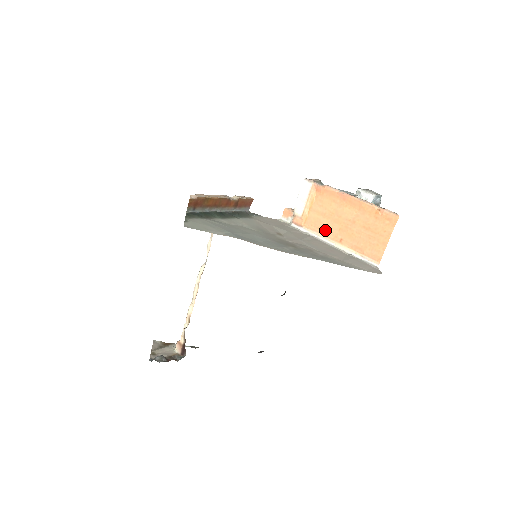
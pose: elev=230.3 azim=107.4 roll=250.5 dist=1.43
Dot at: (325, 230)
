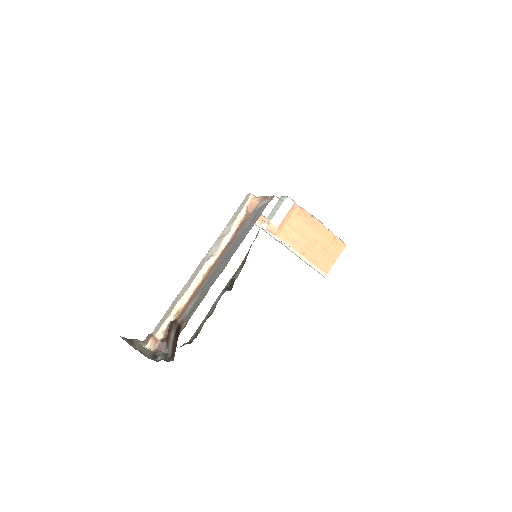
Dot at: (294, 242)
